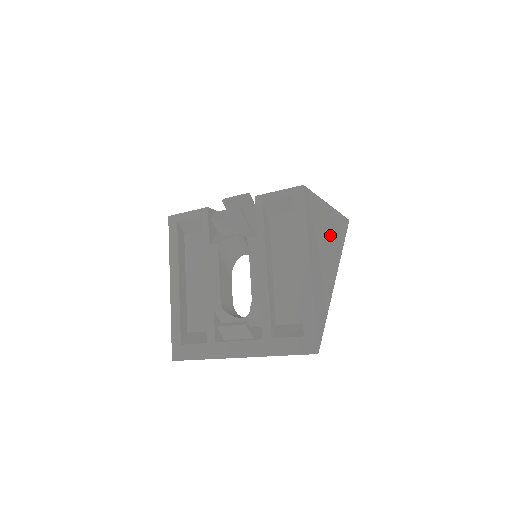
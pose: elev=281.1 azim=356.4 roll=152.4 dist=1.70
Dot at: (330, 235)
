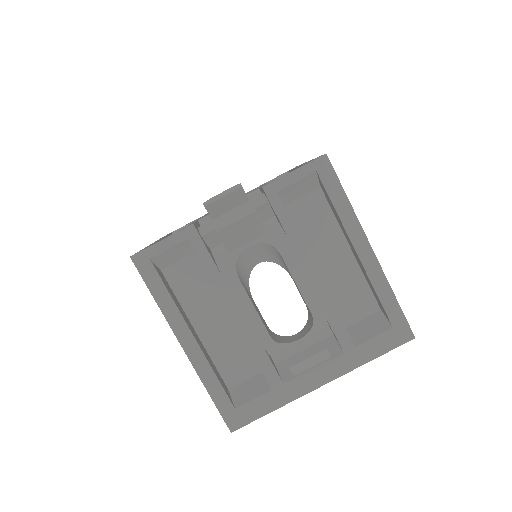
Dot at: occluded
